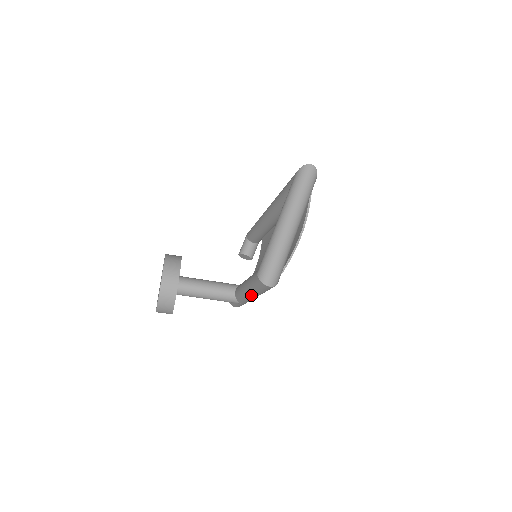
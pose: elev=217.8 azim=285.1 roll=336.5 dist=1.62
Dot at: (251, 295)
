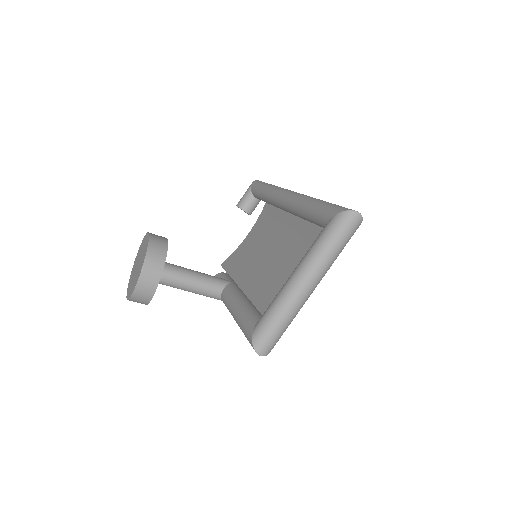
Dot at: occluded
